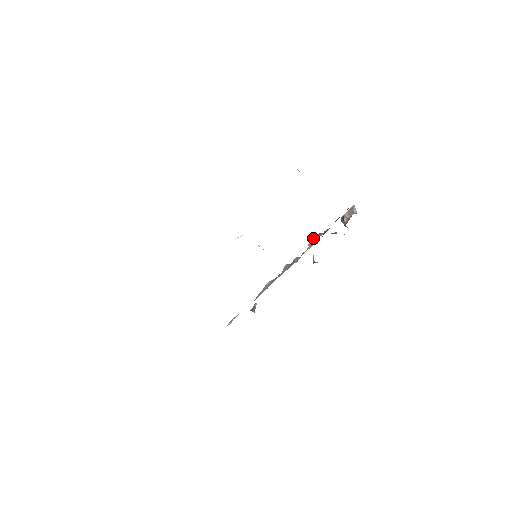
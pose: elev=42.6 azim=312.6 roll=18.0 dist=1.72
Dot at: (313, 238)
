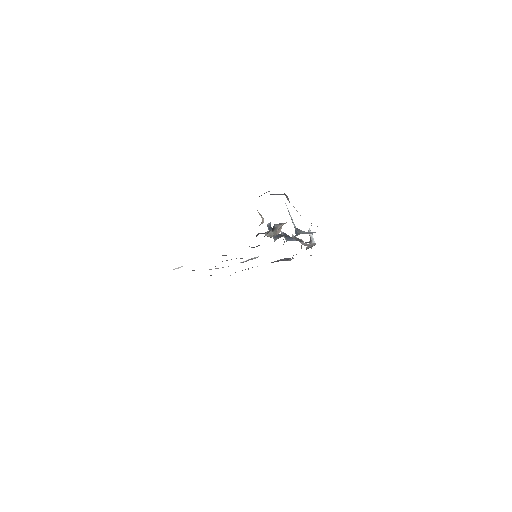
Dot at: occluded
